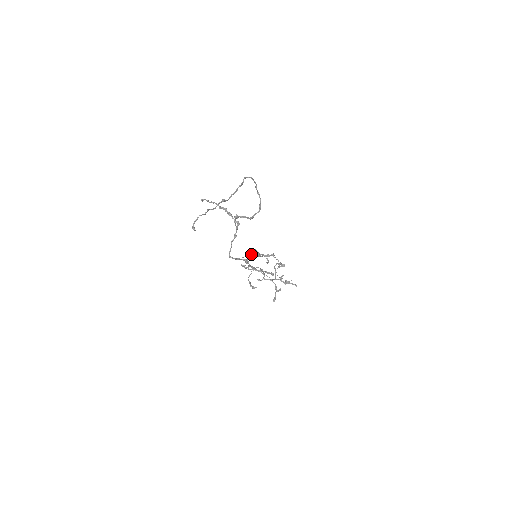
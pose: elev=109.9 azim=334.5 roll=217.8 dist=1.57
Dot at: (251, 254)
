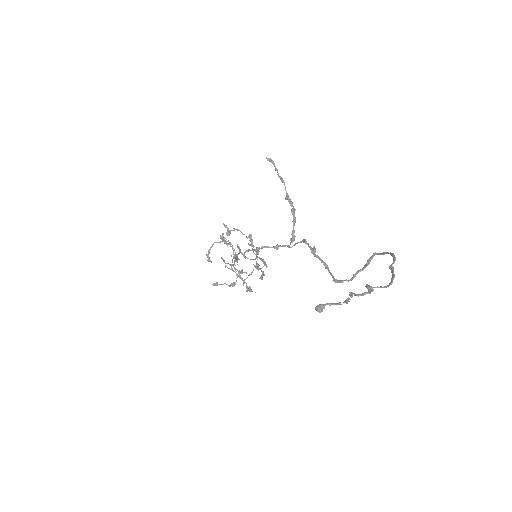
Dot at: (241, 232)
